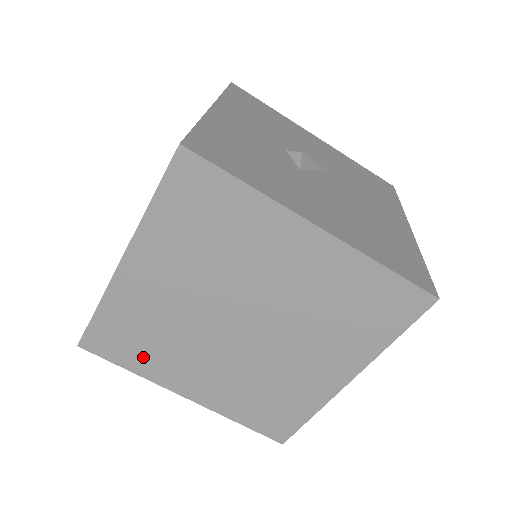
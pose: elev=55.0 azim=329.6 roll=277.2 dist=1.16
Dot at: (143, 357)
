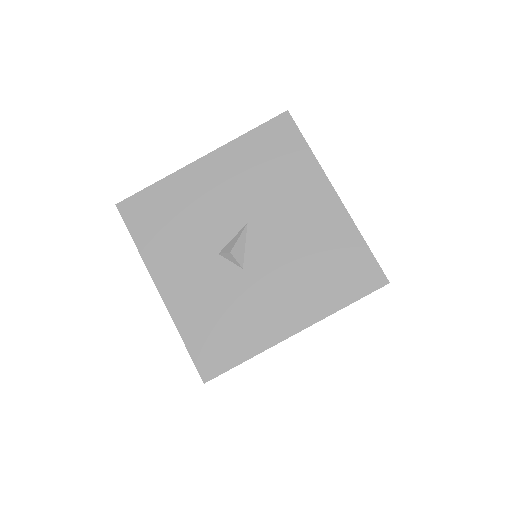
Dot at: occluded
